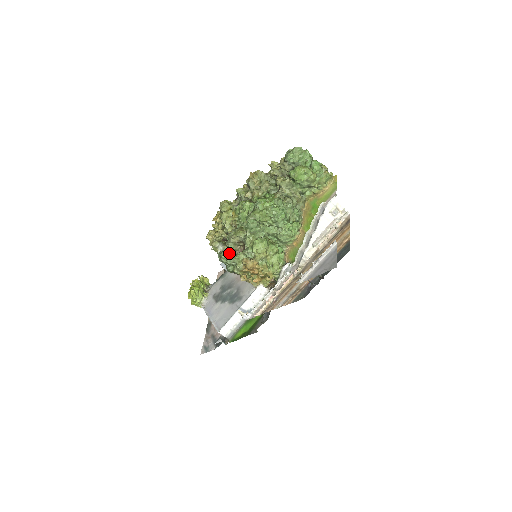
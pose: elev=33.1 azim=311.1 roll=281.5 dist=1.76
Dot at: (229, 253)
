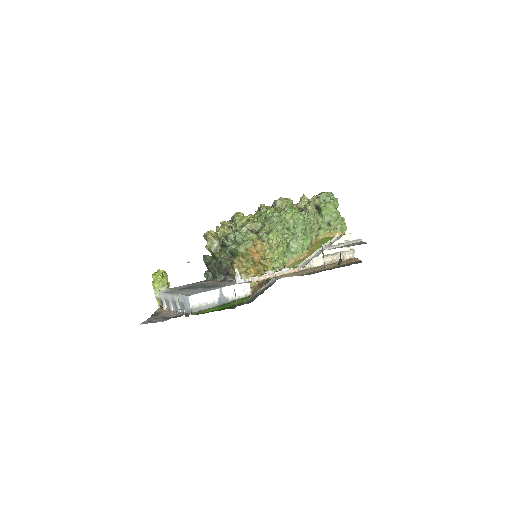
Dot at: (240, 232)
